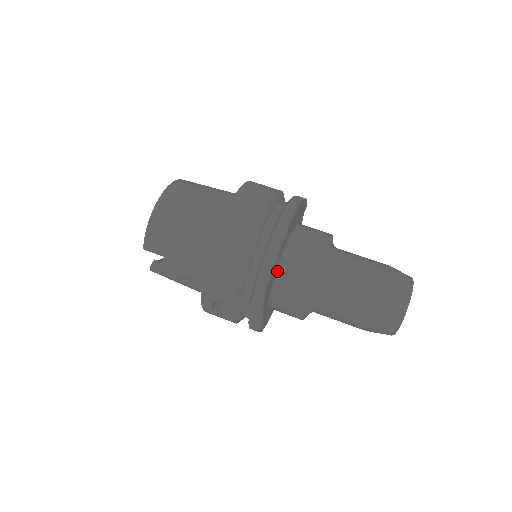
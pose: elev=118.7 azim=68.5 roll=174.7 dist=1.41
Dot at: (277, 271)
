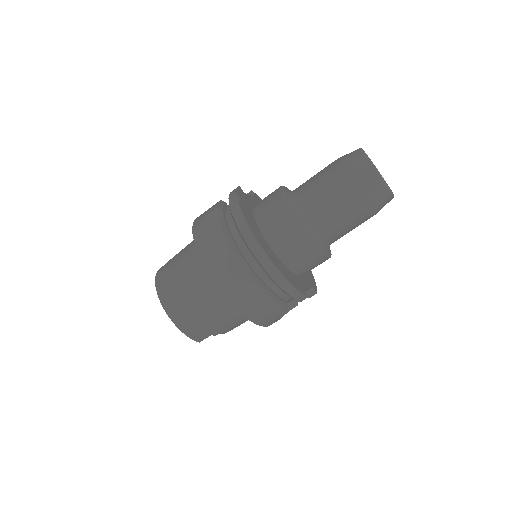
Dot at: (285, 264)
